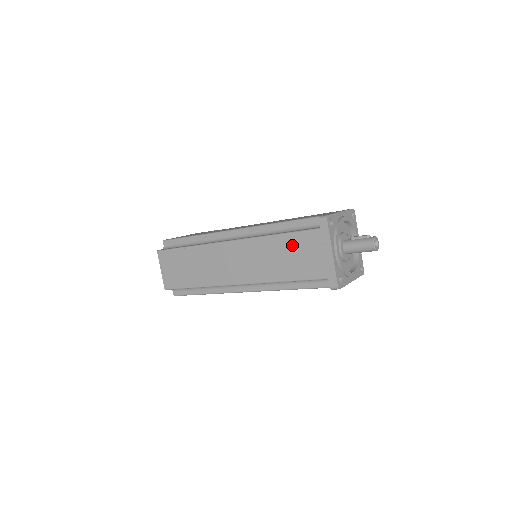
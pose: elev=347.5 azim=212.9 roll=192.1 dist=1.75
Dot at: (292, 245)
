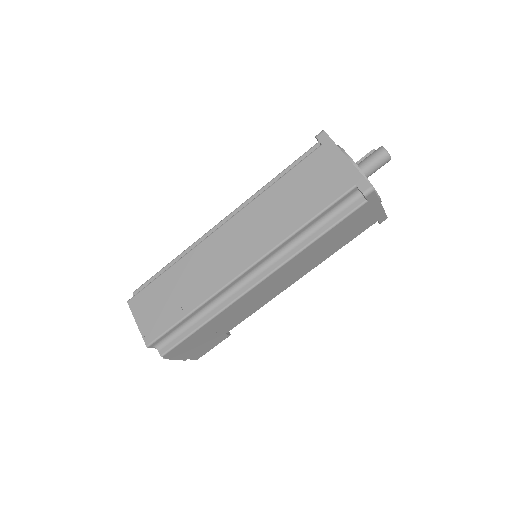
Dot at: (297, 180)
